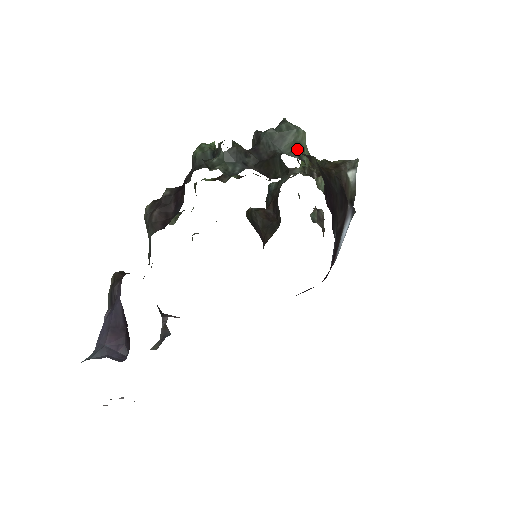
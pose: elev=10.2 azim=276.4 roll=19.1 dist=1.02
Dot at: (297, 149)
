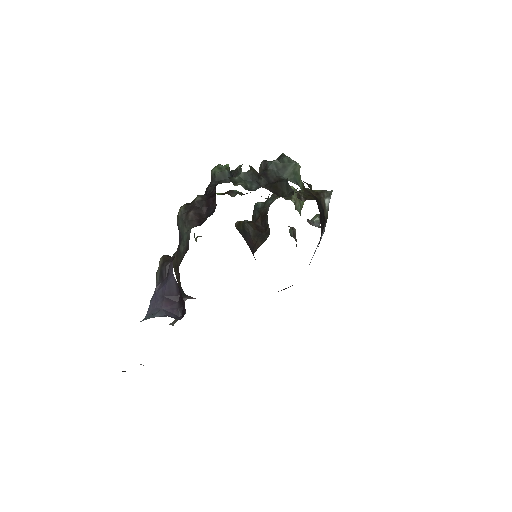
Dot at: (295, 177)
